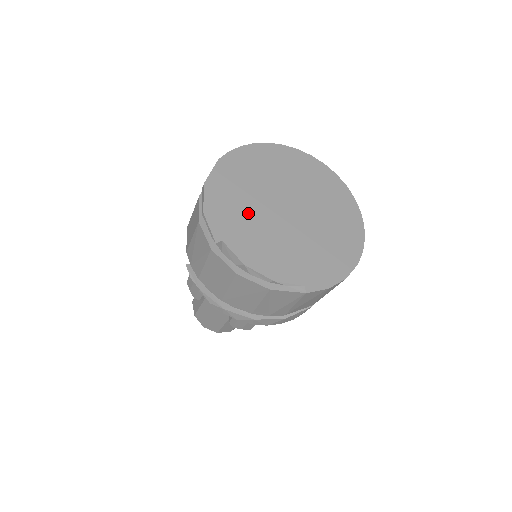
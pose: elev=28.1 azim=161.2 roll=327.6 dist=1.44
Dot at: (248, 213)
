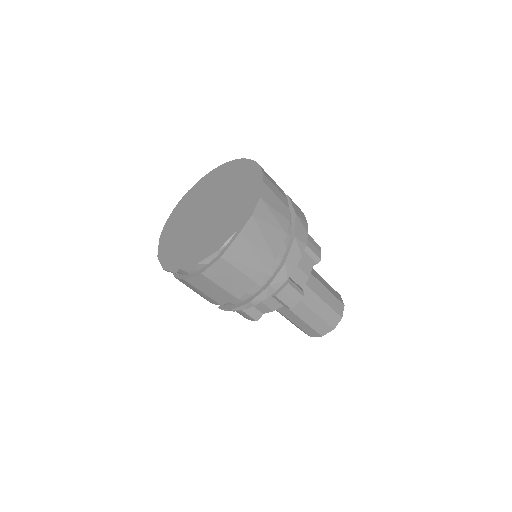
Dot at: (186, 241)
